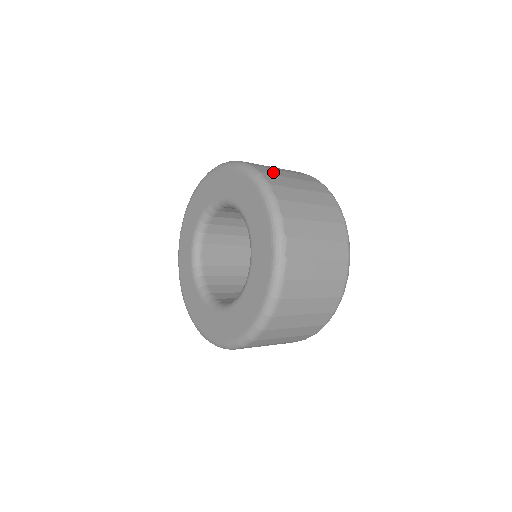
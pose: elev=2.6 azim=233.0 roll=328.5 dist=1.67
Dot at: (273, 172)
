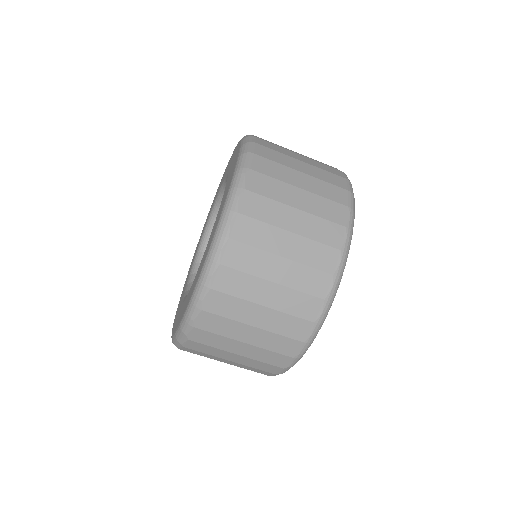
Dot at: occluded
